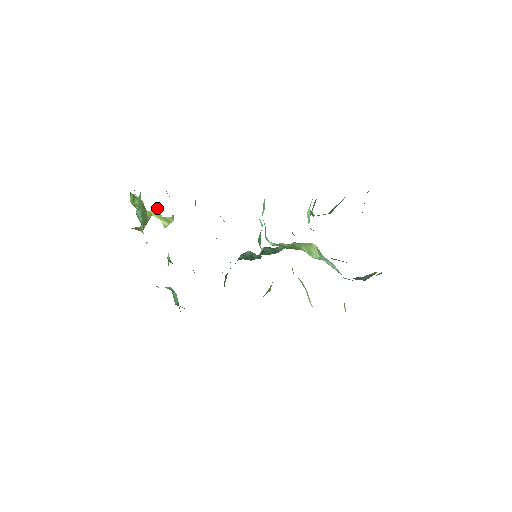
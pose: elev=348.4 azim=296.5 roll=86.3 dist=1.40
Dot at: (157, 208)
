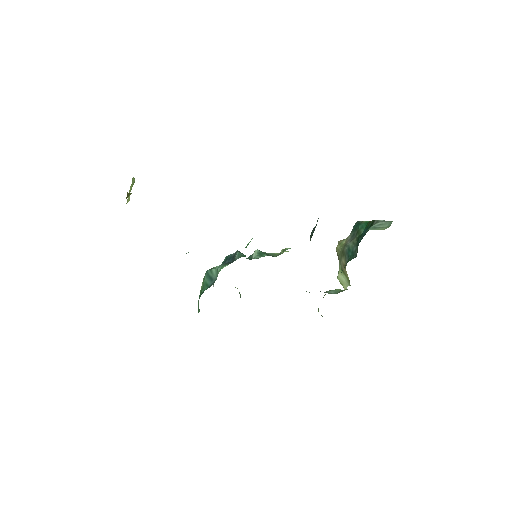
Dot at: (134, 179)
